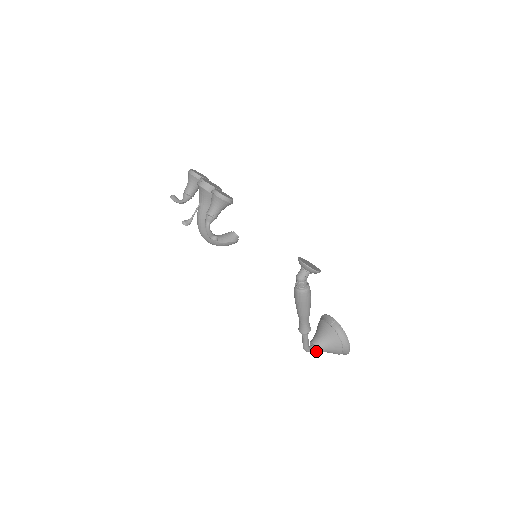
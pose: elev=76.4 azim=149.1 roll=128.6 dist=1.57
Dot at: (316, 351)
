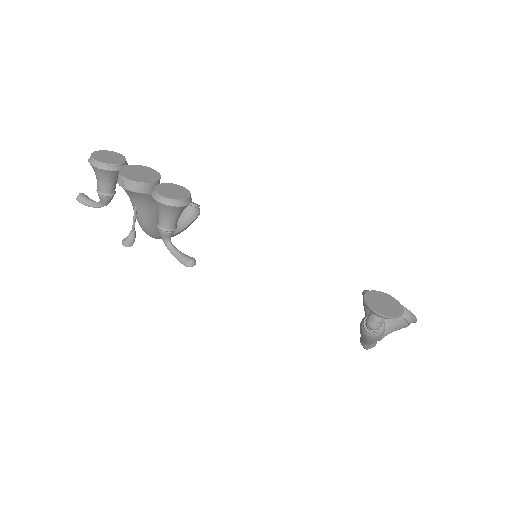
Dot at: occluded
